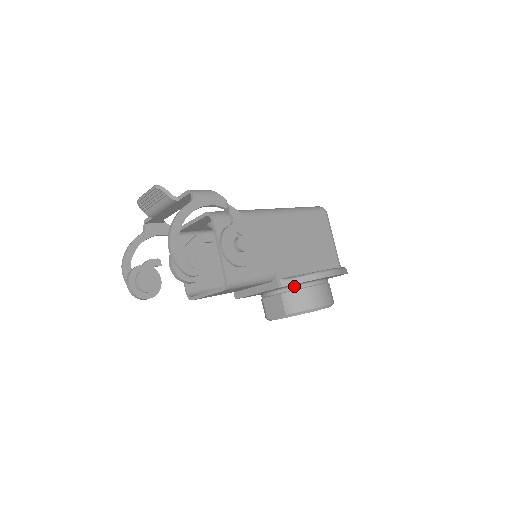
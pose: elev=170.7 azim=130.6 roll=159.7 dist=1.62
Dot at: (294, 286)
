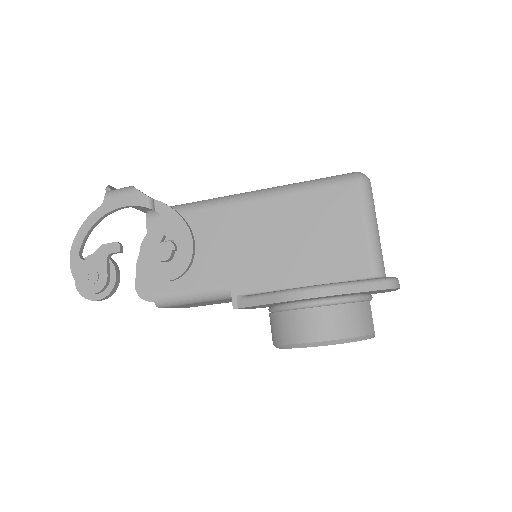
Dot at: (278, 305)
